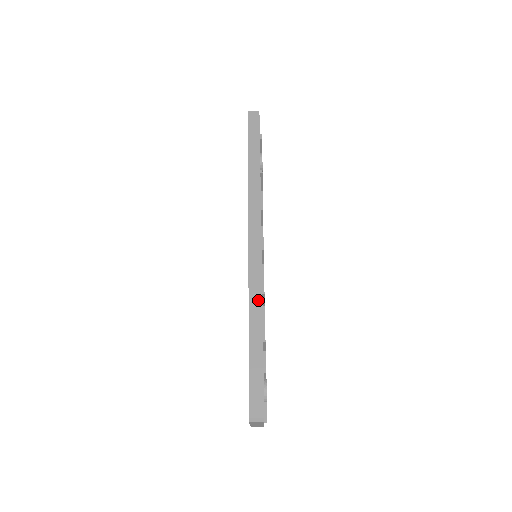
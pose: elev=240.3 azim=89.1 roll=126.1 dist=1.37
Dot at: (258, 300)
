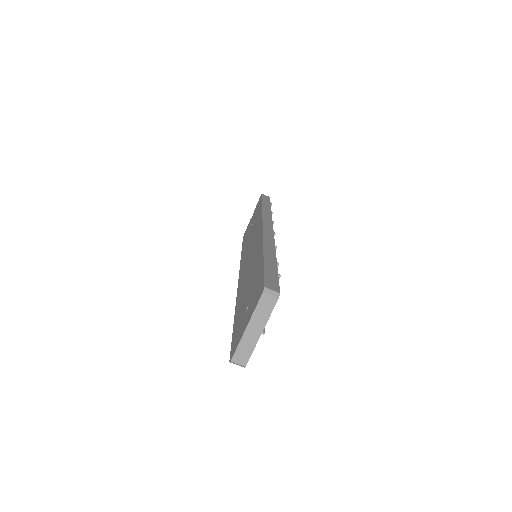
Dot at: (272, 246)
